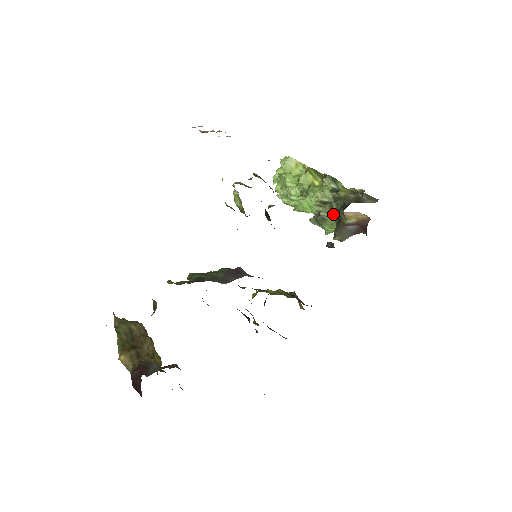
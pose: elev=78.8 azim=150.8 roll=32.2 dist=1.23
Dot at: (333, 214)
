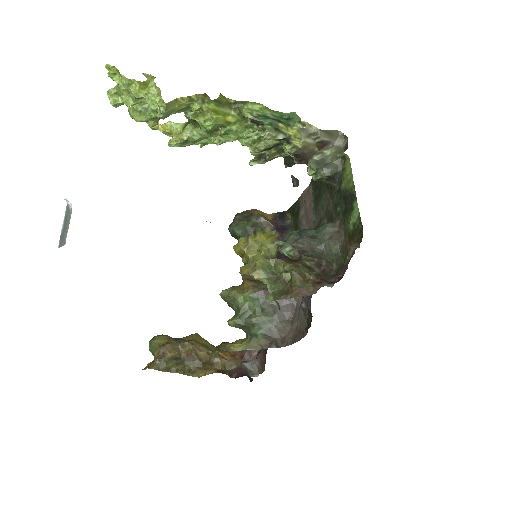
Dot at: (283, 154)
